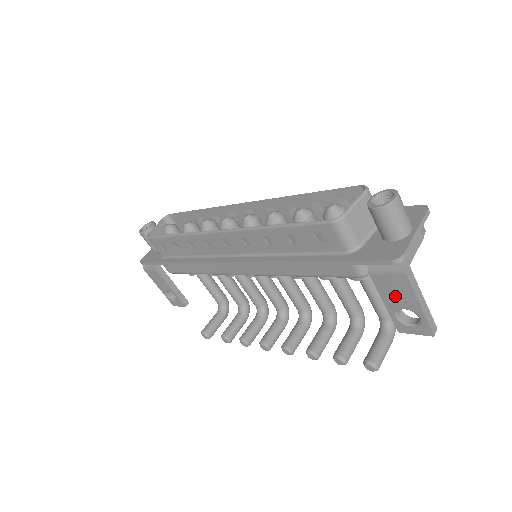
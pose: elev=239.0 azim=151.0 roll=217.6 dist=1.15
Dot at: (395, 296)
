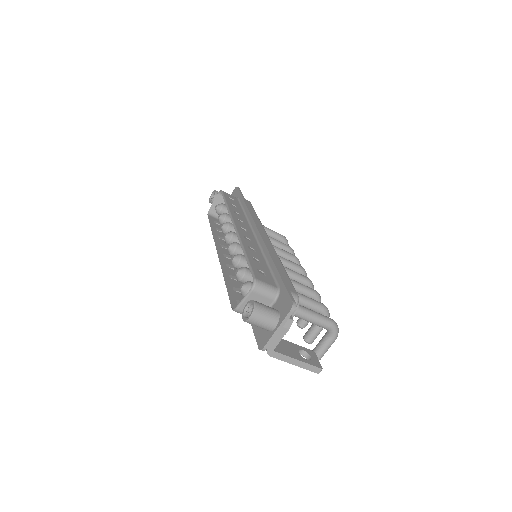
Dot at: occluded
